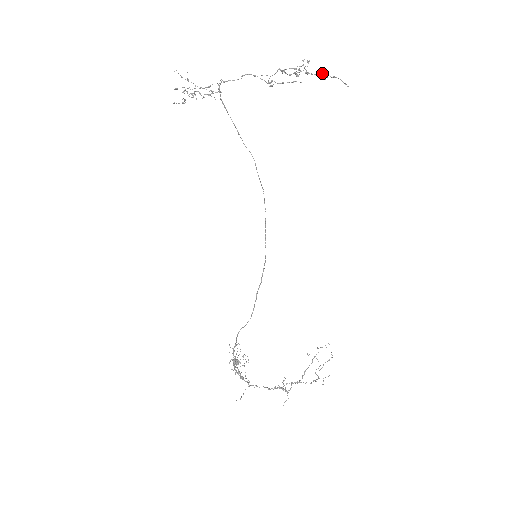
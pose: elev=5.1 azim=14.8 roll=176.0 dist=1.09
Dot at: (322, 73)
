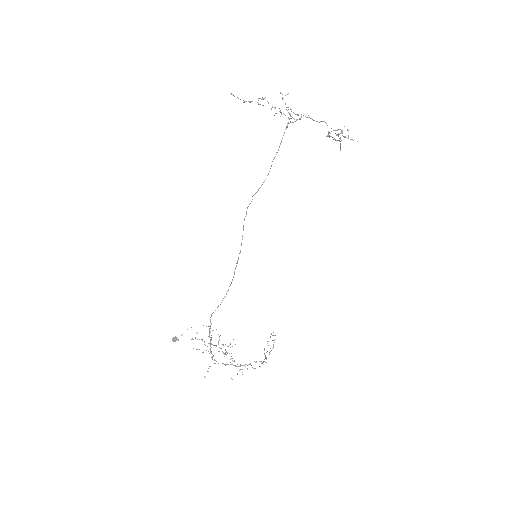
Dot at: occluded
